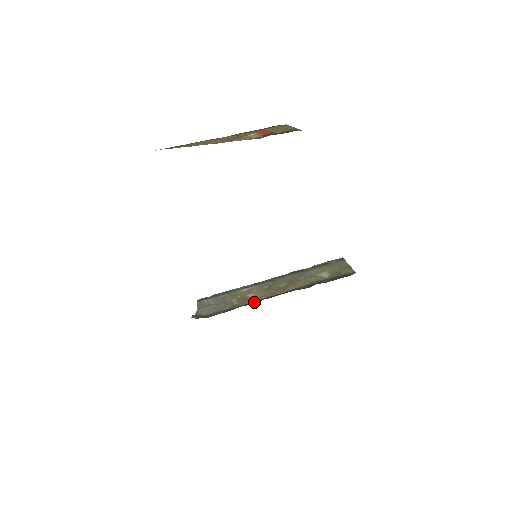
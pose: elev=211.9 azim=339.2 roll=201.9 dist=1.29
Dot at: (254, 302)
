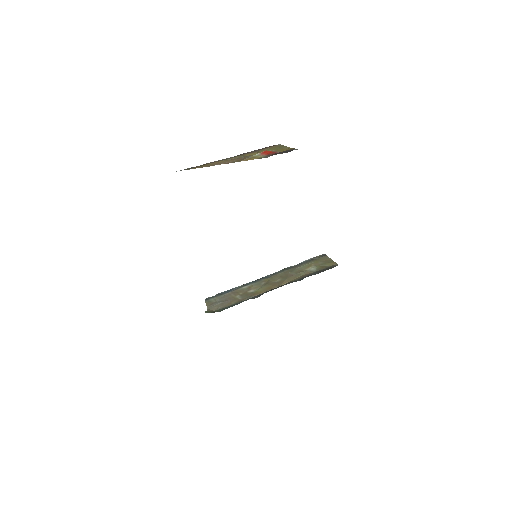
Dot at: (256, 296)
